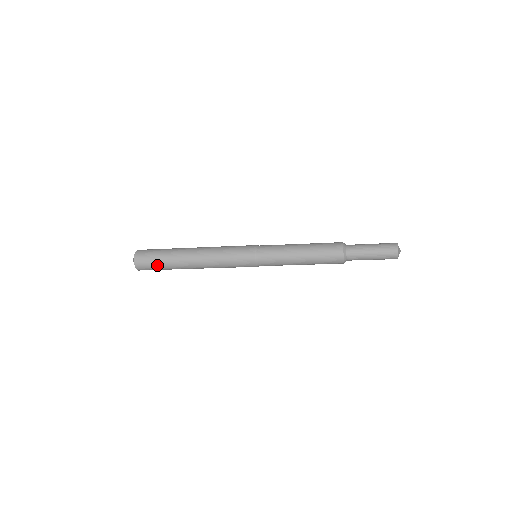
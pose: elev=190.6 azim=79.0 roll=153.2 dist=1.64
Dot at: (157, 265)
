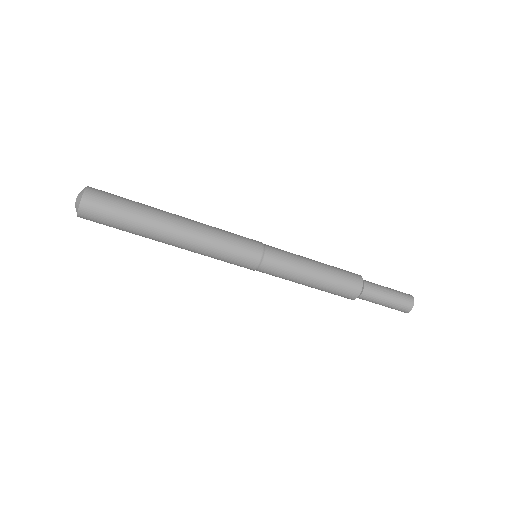
Dot at: (118, 215)
